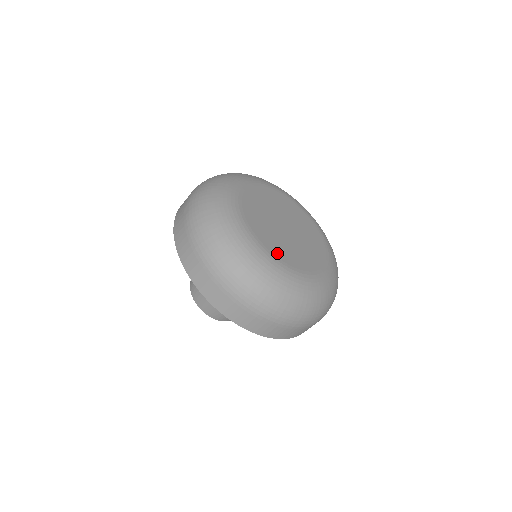
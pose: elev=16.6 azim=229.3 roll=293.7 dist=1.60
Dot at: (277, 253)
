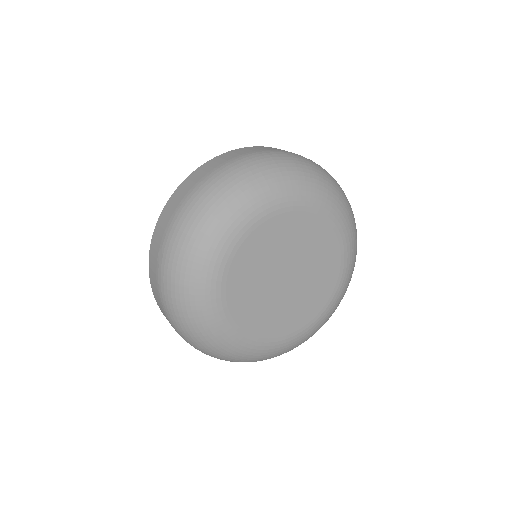
Dot at: (256, 330)
